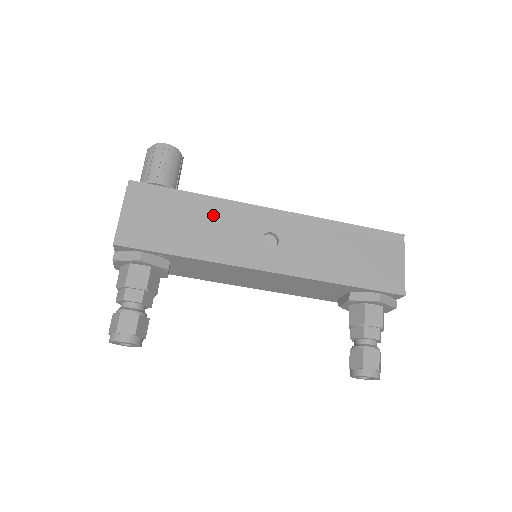
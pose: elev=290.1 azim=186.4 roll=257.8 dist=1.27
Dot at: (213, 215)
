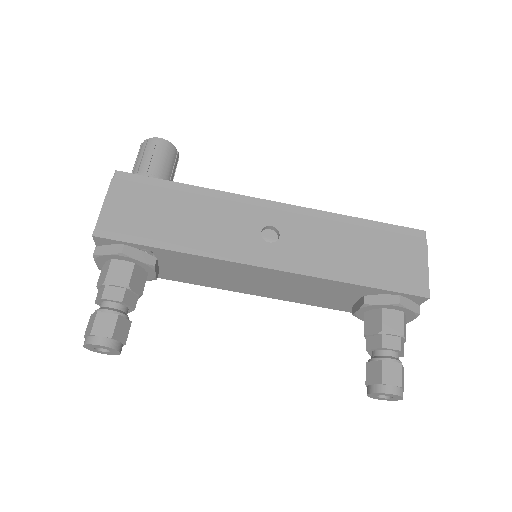
Dot at: (206, 207)
